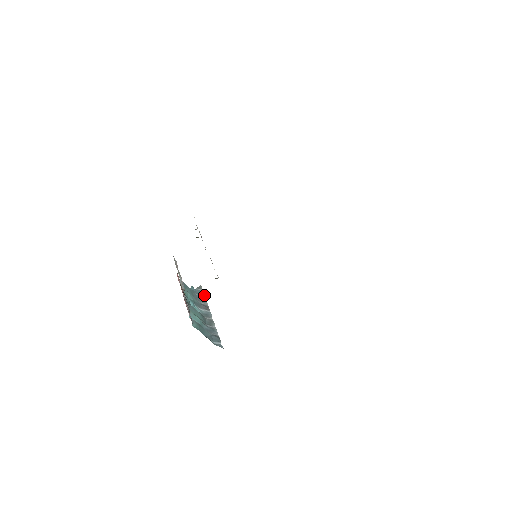
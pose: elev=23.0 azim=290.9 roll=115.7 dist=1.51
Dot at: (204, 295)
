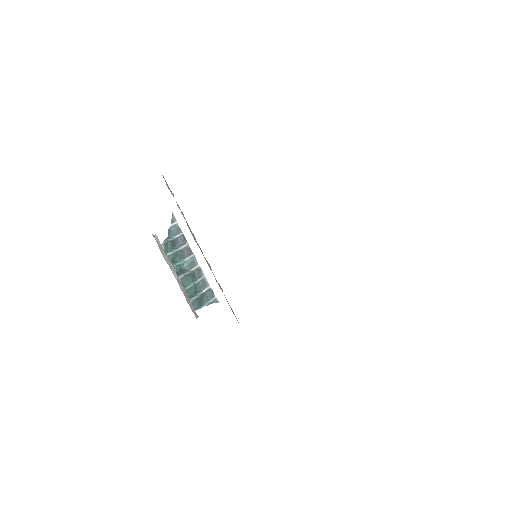
Dot at: (181, 230)
